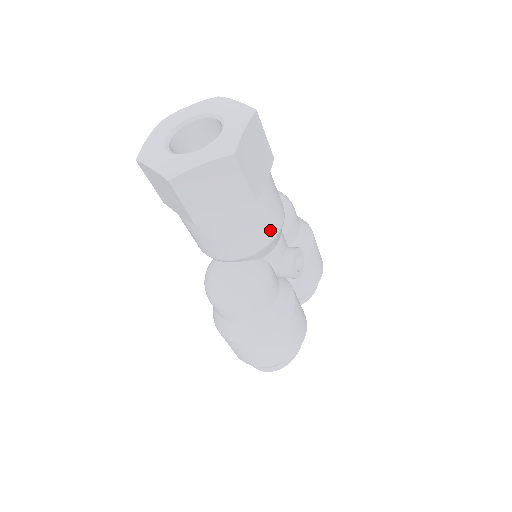
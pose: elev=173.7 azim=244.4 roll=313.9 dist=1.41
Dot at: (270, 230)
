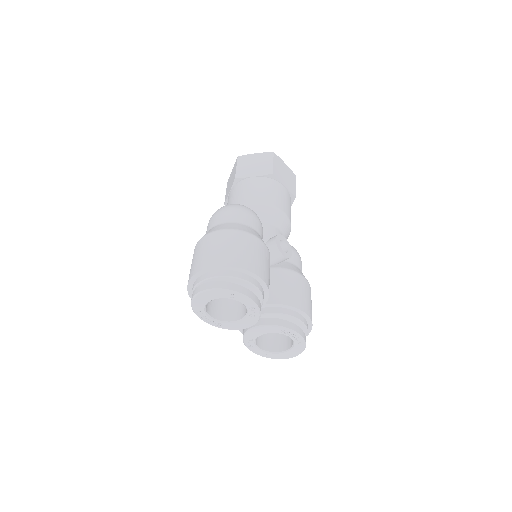
Dot at: (274, 200)
